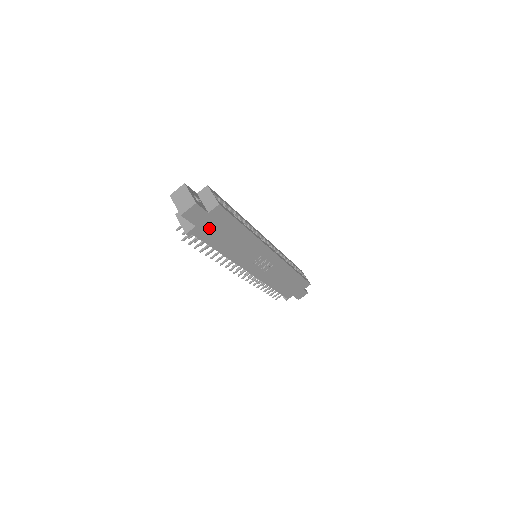
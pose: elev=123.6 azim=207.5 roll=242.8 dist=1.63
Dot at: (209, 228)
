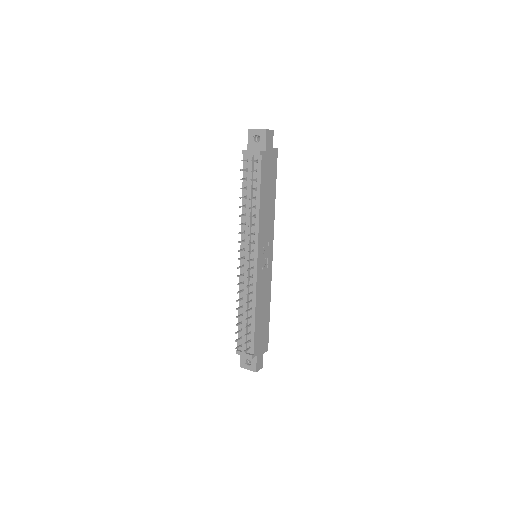
Dot at: (267, 164)
